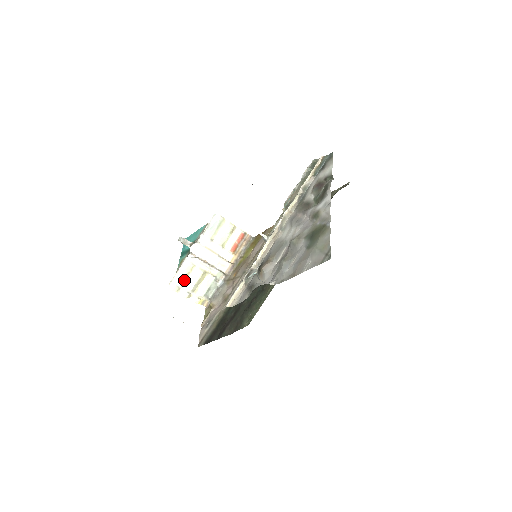
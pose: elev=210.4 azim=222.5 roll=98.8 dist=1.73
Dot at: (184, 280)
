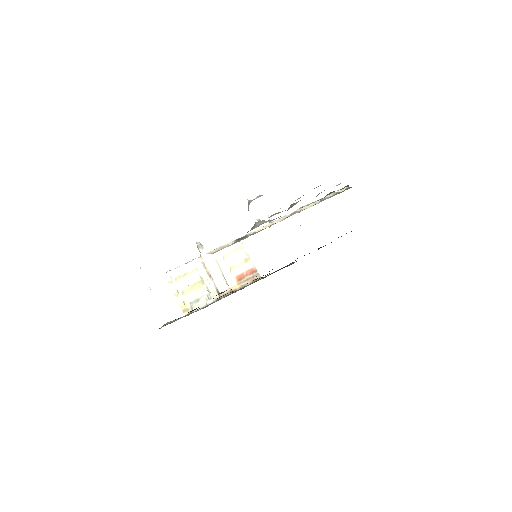
Dot at: (181, 277)
